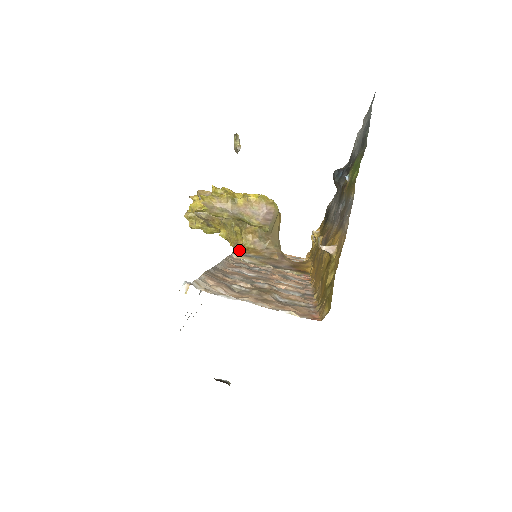
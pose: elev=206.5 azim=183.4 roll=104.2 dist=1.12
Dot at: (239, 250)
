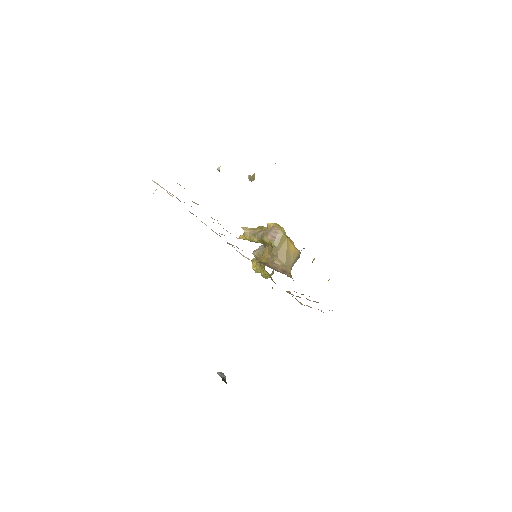
Dot at: occluded
